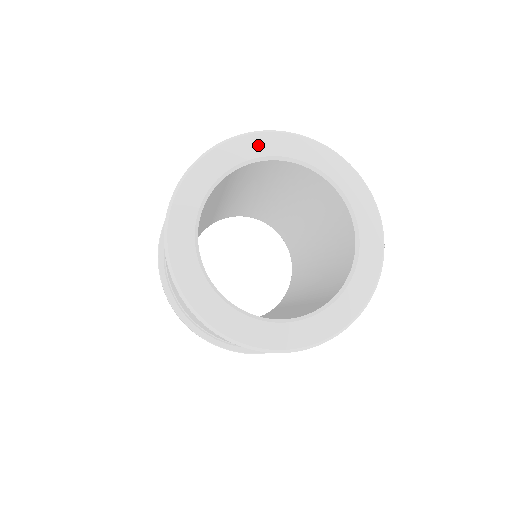
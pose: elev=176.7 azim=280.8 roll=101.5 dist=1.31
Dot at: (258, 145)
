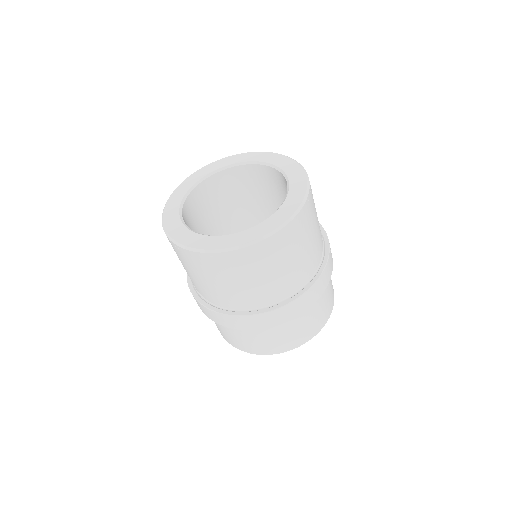
Dot at: (226, 161)
